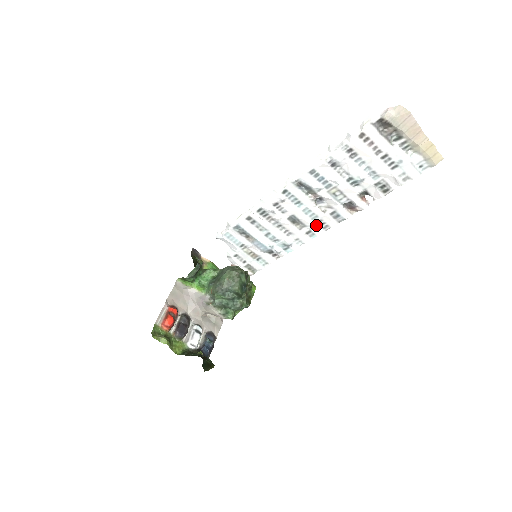
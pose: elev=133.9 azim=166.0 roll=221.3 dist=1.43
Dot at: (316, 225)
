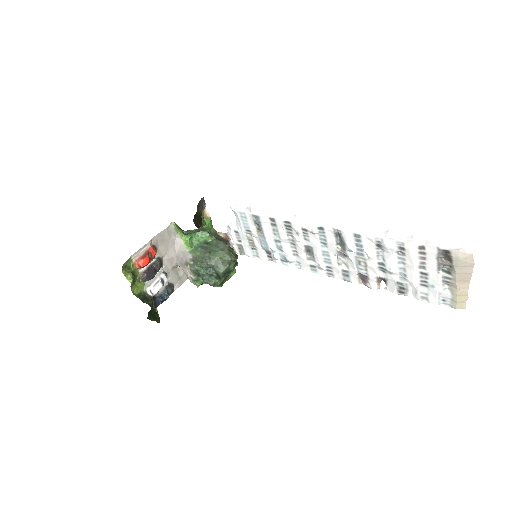
Dot at: (324, 267)
